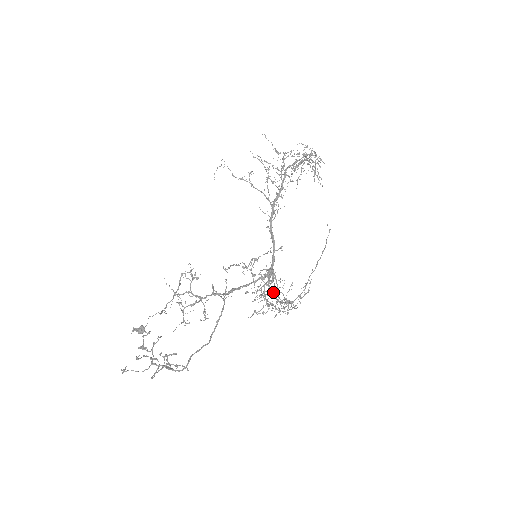
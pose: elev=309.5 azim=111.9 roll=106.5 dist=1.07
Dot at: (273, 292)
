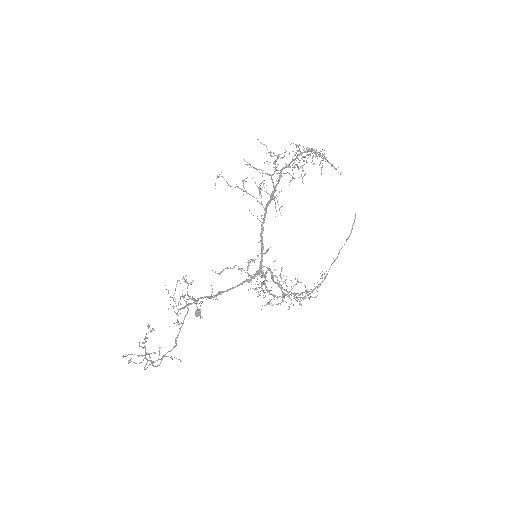
Dot at: occluded
